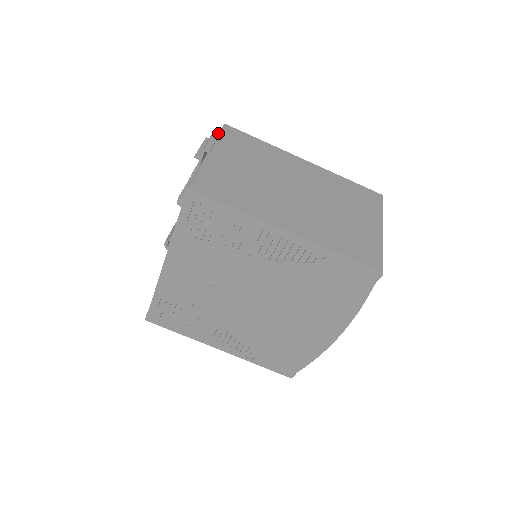
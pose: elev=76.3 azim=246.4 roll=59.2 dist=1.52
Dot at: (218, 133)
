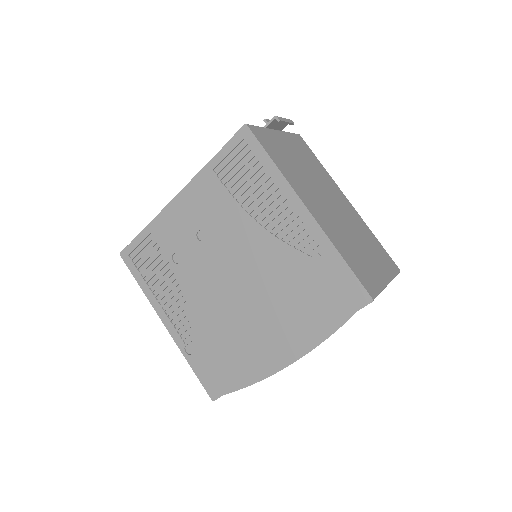
Dot at: (293, 122)
